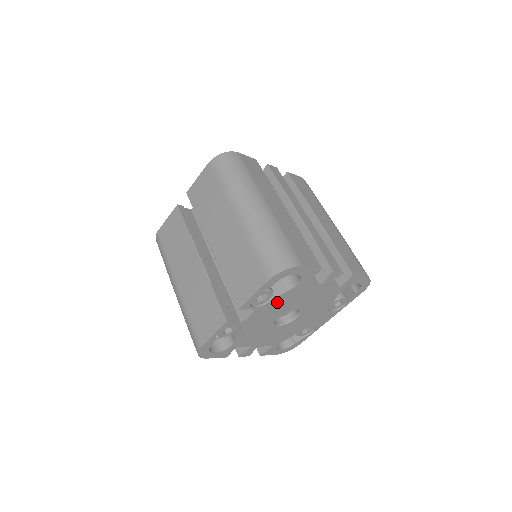
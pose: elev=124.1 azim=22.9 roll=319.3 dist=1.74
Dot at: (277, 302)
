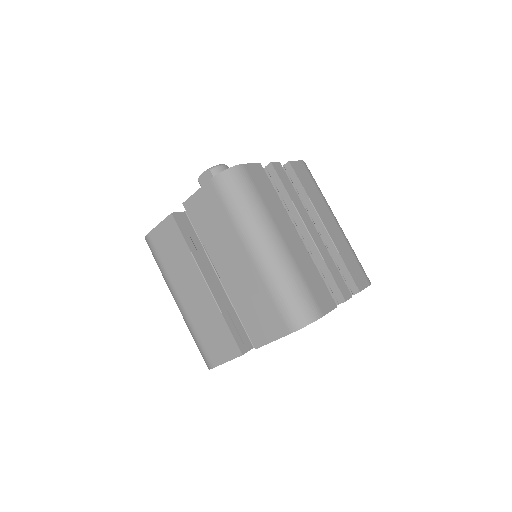
Dot at: occluded
